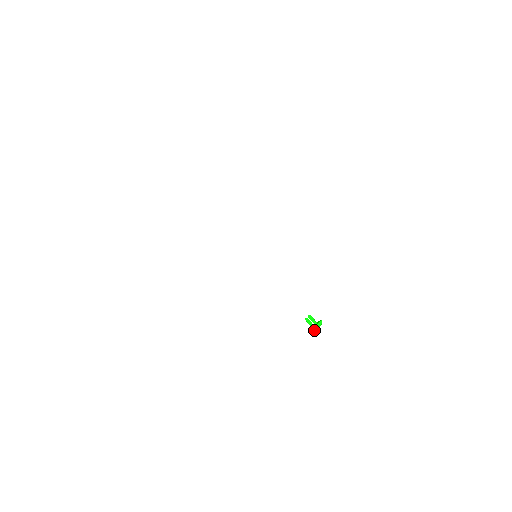
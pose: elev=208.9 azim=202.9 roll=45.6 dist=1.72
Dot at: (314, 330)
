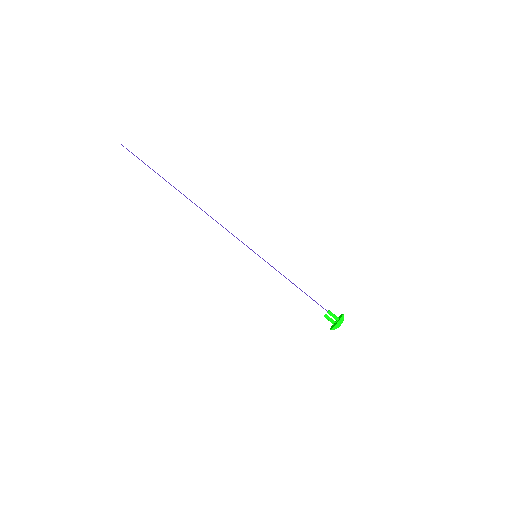
Dot at: occluded
